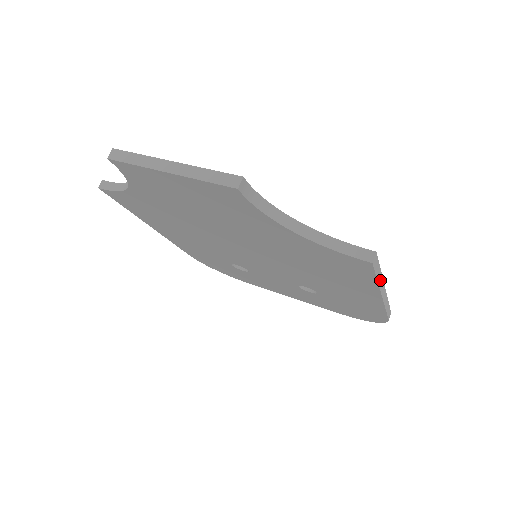
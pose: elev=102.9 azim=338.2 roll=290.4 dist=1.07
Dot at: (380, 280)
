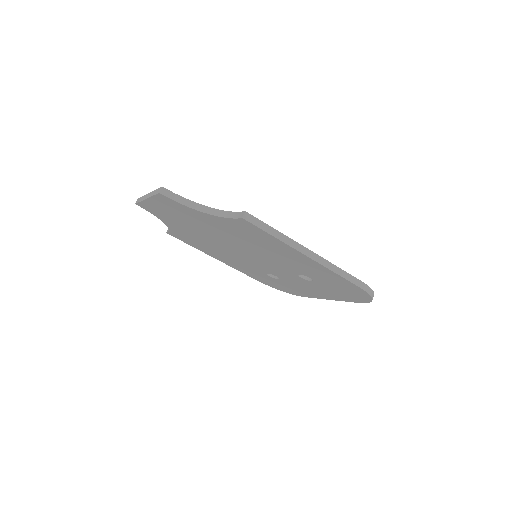
Dot at: (282, 237)
